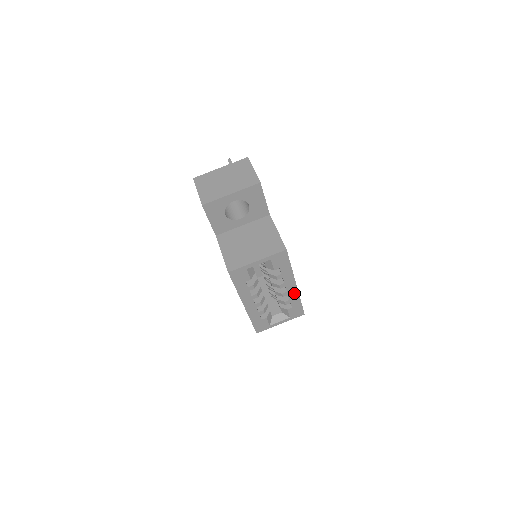
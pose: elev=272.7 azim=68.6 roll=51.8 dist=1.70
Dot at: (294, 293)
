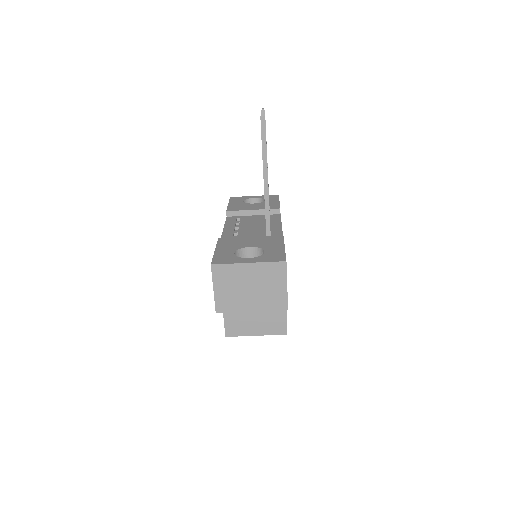
Dot at: occluded
